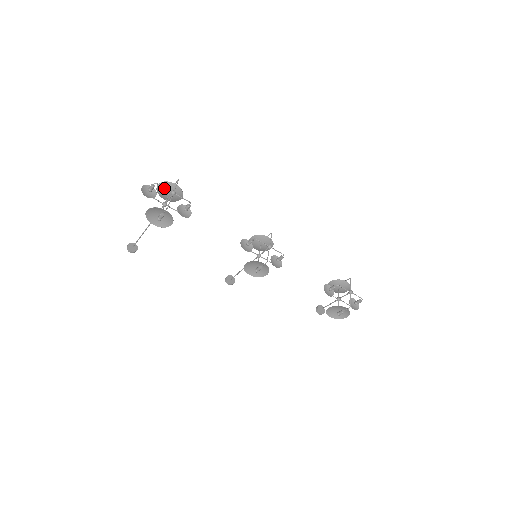
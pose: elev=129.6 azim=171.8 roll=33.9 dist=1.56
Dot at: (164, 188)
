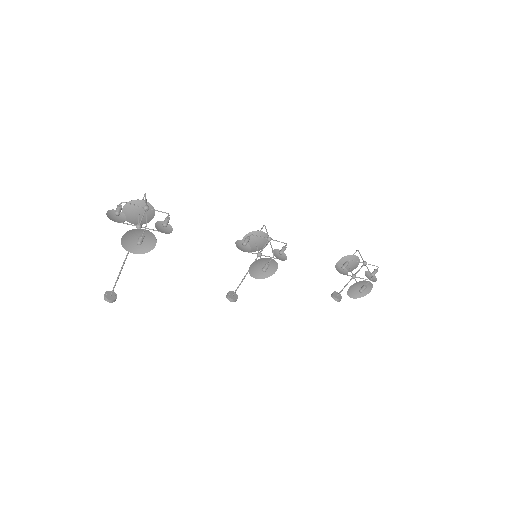
Dot at: (131, 209)
